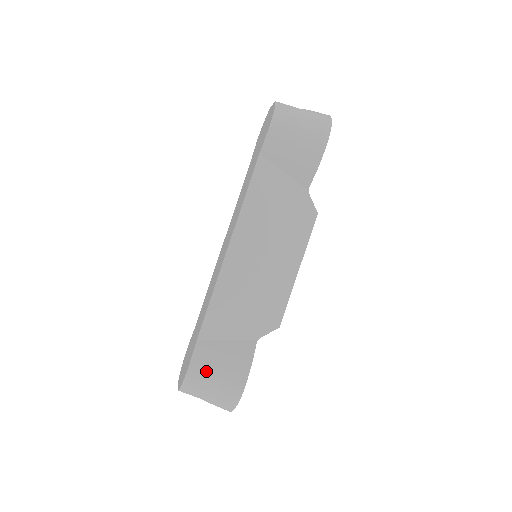
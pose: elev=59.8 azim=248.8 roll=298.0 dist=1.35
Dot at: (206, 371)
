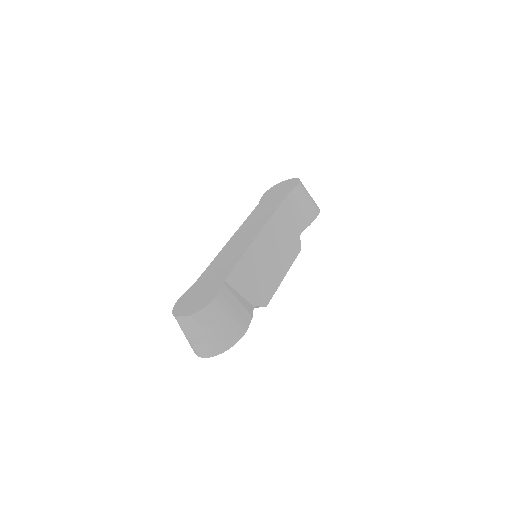
Dot at: (227, 305)
